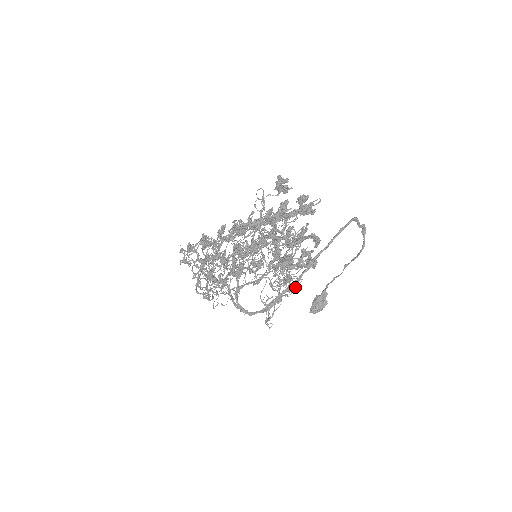
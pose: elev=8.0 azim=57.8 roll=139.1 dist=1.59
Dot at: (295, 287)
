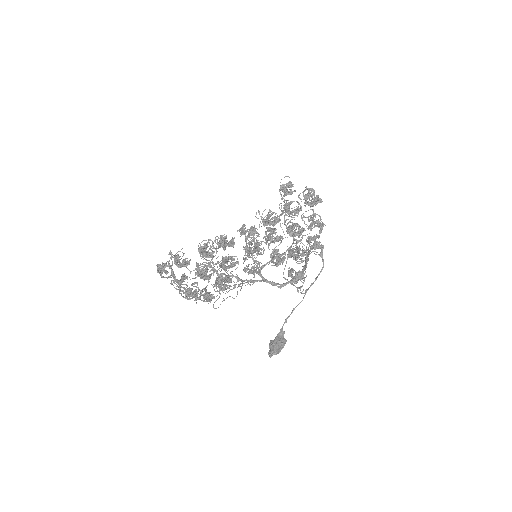
Dot at: occluded
